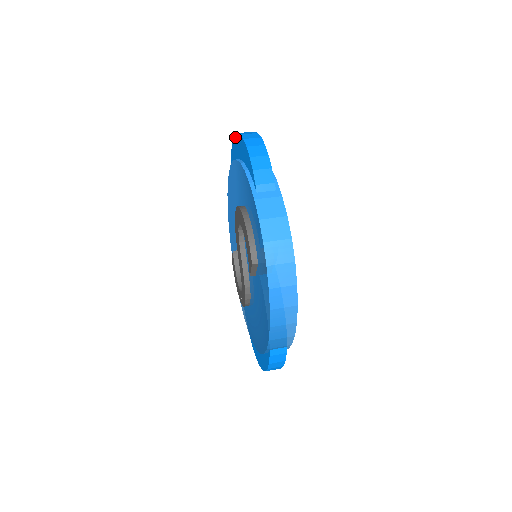
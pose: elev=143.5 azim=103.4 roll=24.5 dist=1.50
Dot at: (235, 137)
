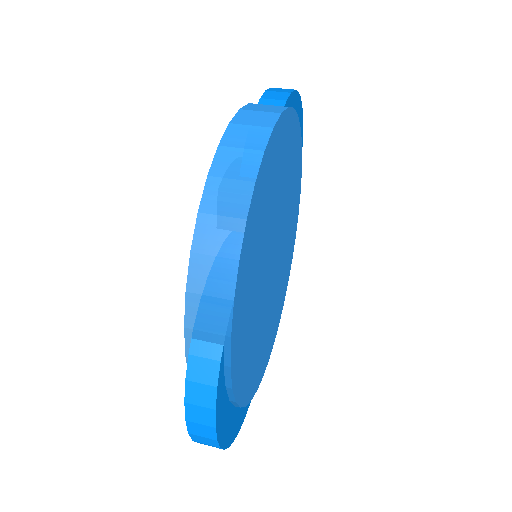
Dot at: occluded
